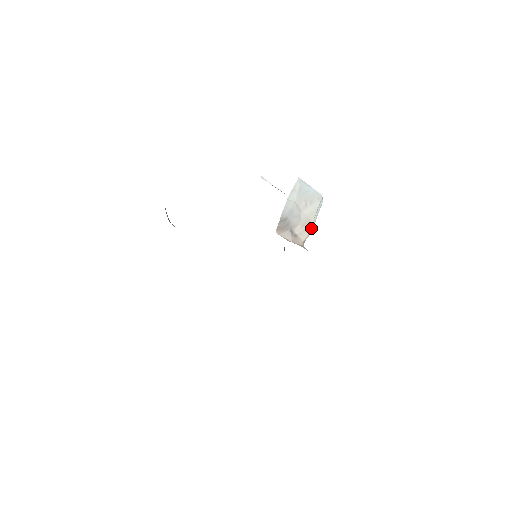
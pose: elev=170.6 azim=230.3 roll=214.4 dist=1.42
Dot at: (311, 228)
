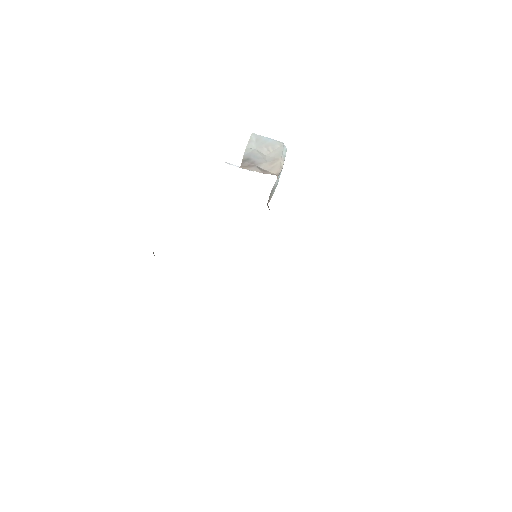
Dot at: (281, 165)
